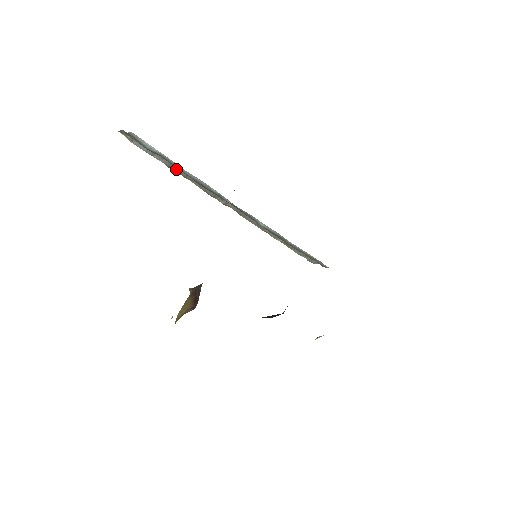
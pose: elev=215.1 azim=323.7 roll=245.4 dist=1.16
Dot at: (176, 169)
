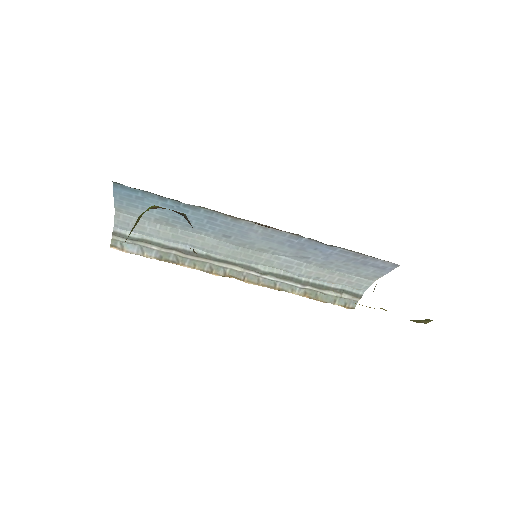
Dot at: (166, 257)
